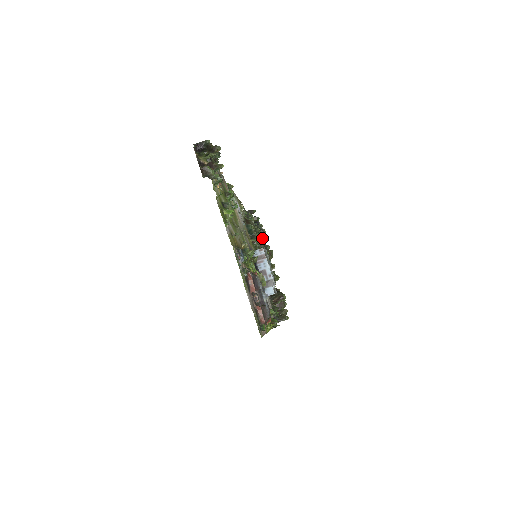
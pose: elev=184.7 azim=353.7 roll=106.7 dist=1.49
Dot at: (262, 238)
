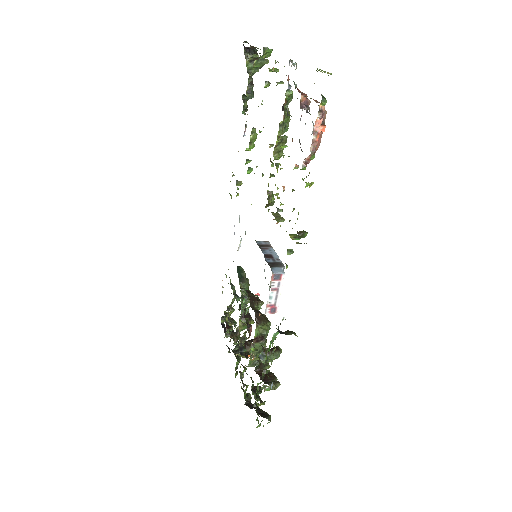
Dot at: (236, 345)
